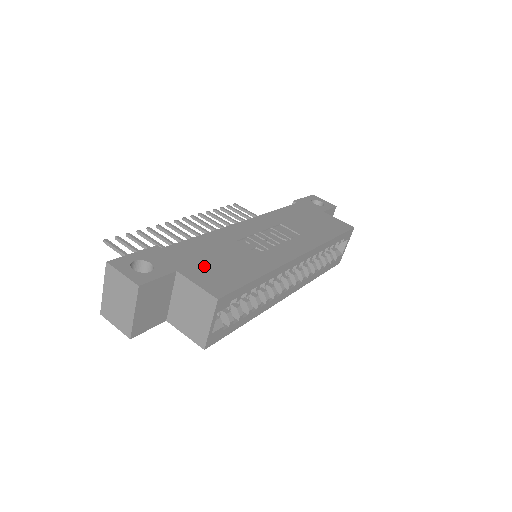
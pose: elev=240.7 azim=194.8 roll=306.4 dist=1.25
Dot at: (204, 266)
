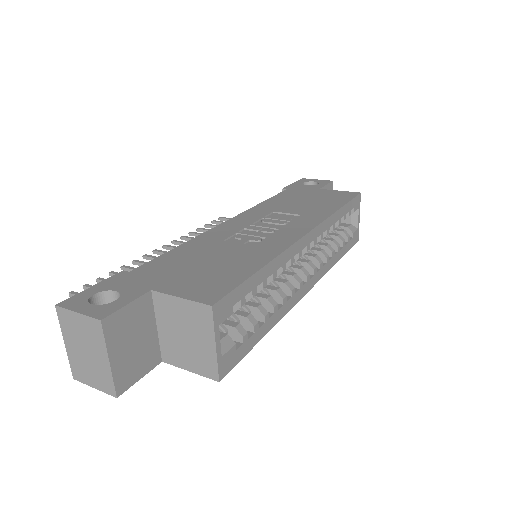
Dot at: (187, 275)
